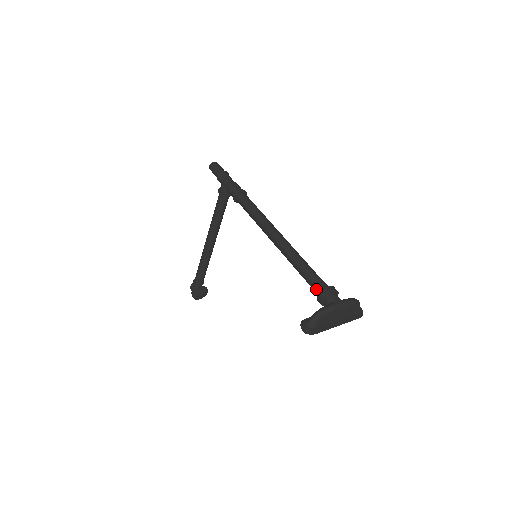
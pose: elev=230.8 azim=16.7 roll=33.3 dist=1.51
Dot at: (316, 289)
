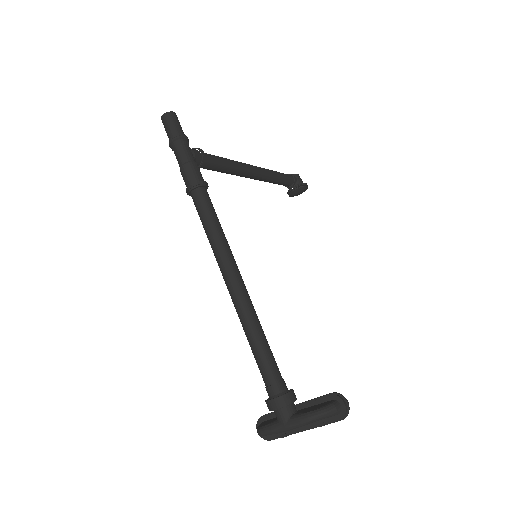
Dot at: (266, 388)
